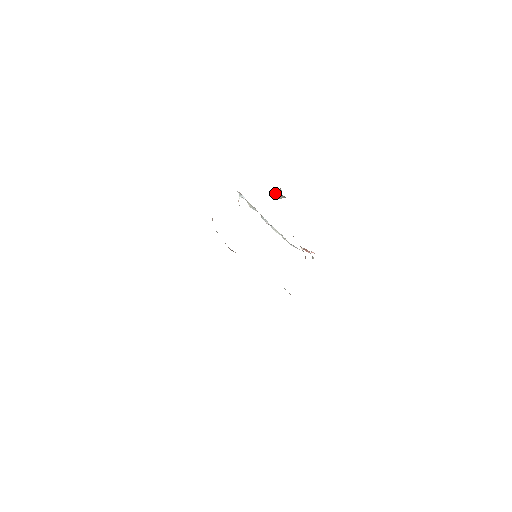
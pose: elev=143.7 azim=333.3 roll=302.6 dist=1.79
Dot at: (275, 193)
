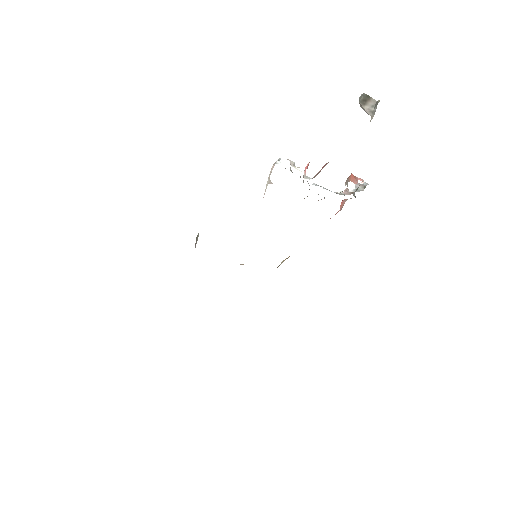
Dot at: (362, 99)
